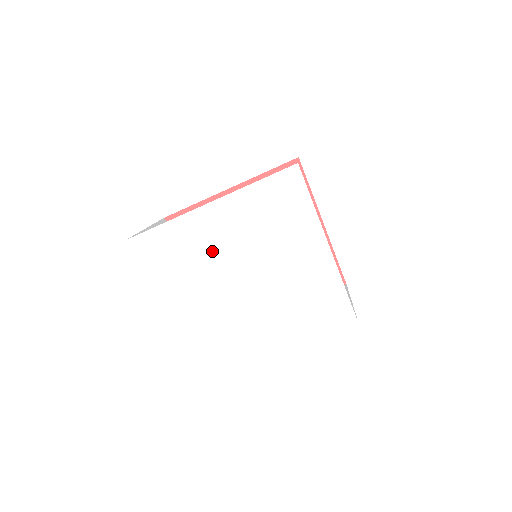
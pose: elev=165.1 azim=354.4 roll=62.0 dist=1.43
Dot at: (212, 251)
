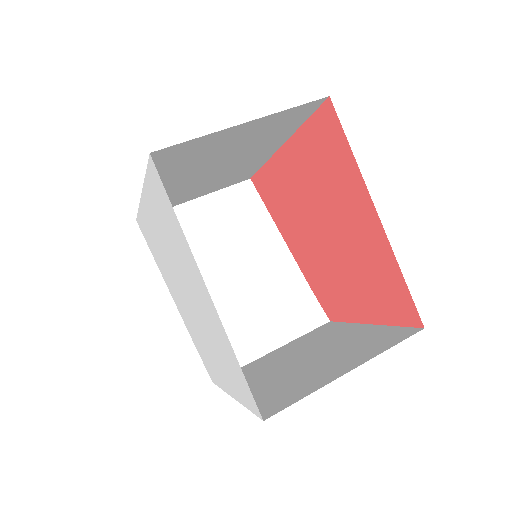
Dot at: (162, 251)
